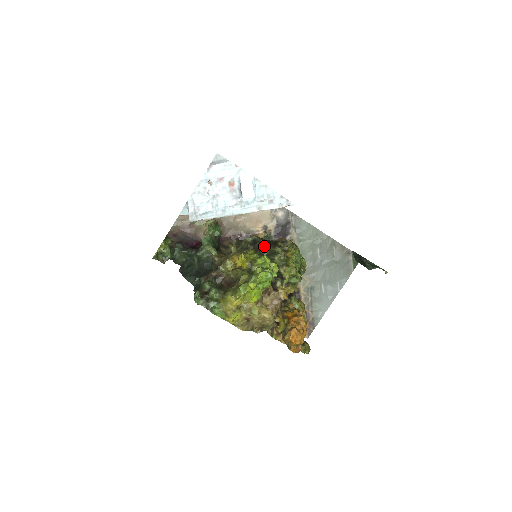
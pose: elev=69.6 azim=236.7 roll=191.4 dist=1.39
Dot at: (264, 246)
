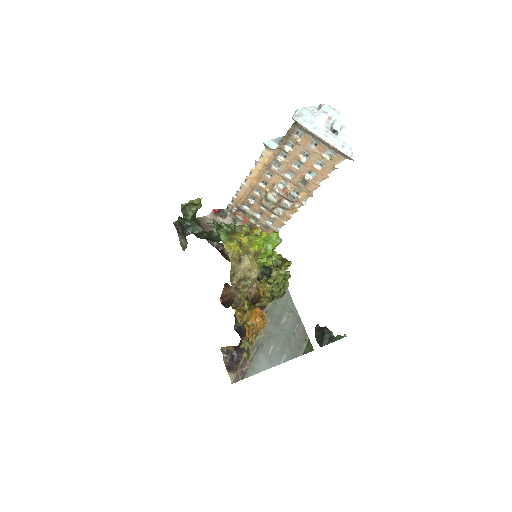
Dot at: occluded
